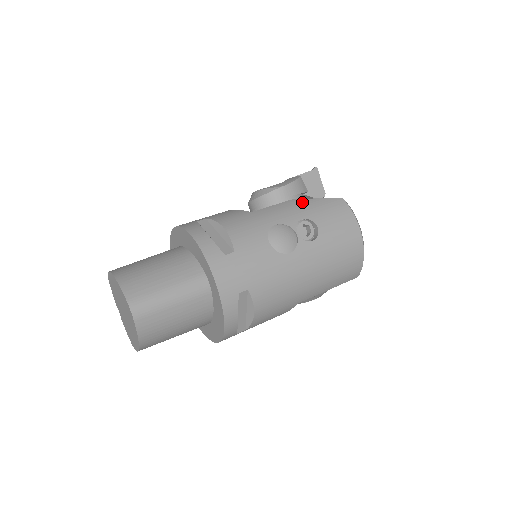
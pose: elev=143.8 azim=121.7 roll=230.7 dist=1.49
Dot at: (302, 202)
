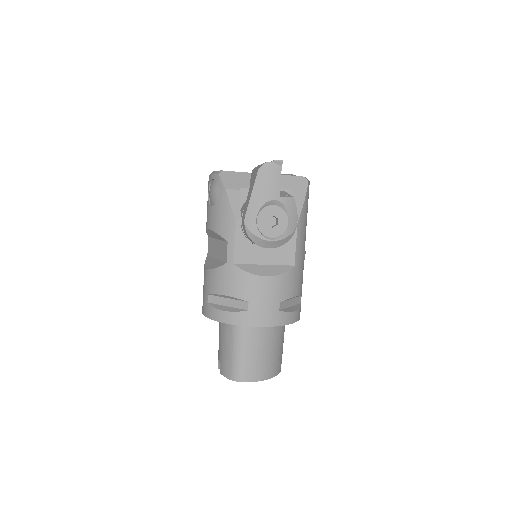
Dot at: (303, 219)
